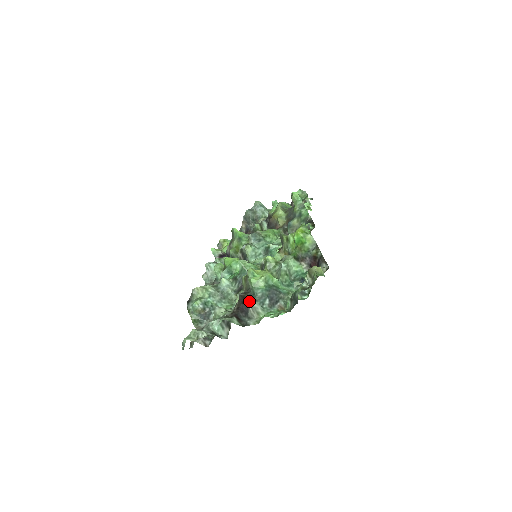
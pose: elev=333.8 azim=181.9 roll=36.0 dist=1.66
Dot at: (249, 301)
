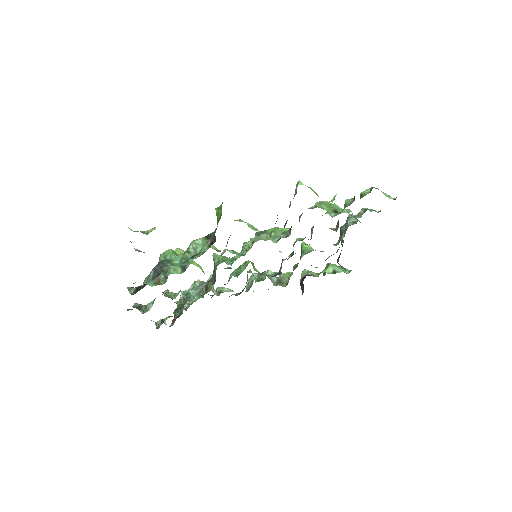
Dot at: occluded
